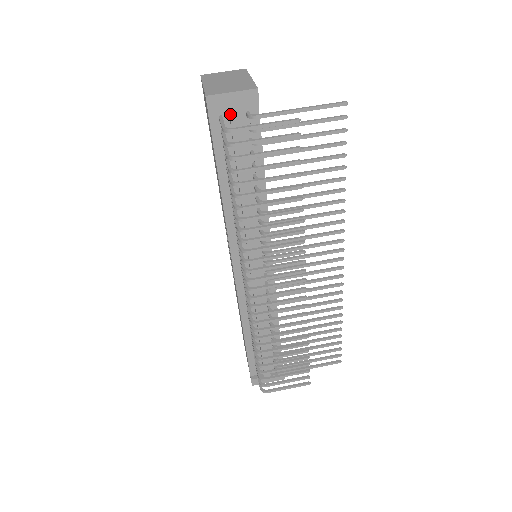
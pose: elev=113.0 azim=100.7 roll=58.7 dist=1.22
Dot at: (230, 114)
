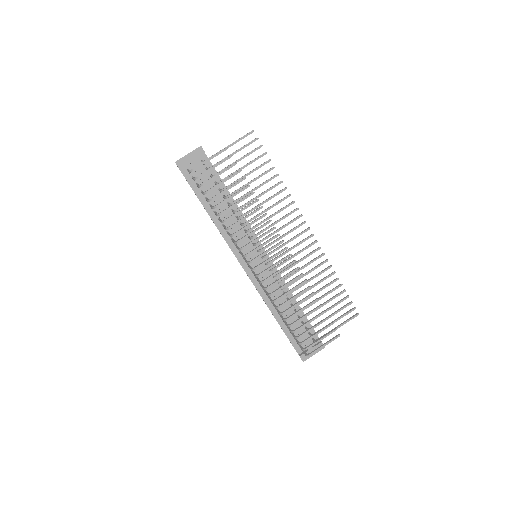
Dot at: (192, 166)
